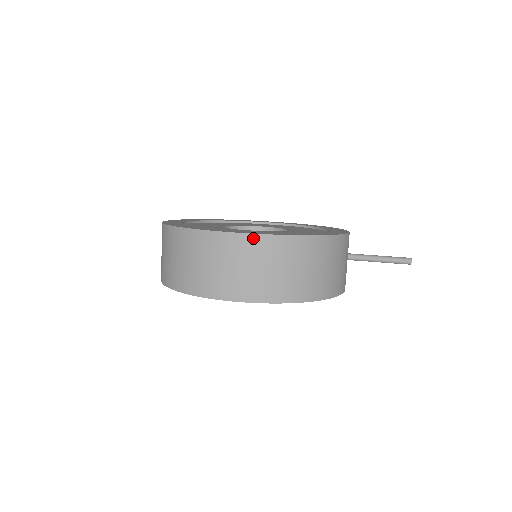
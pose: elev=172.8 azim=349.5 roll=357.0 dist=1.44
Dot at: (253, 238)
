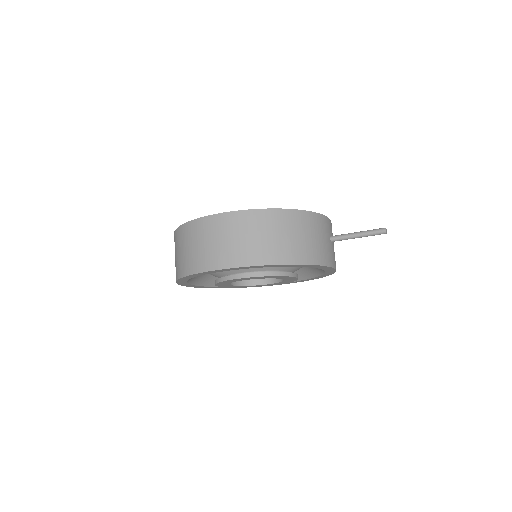
Dot at: (229, 215)
